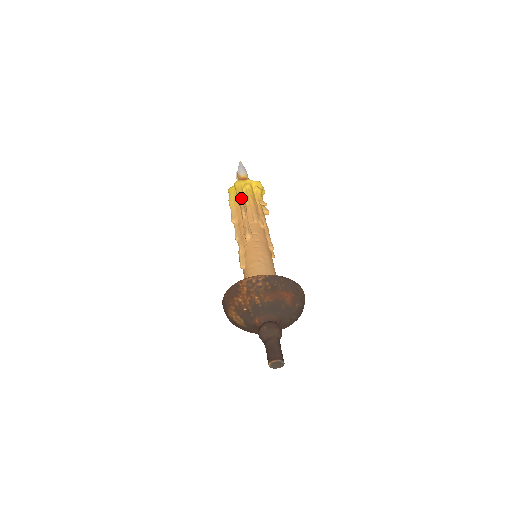
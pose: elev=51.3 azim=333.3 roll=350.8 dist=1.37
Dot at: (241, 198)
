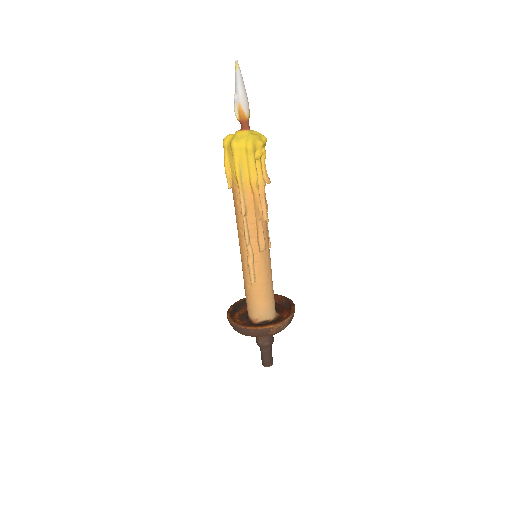
Dot at: (257, 183)
